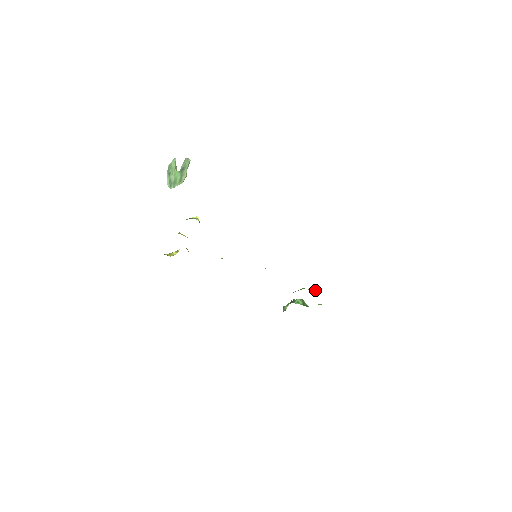
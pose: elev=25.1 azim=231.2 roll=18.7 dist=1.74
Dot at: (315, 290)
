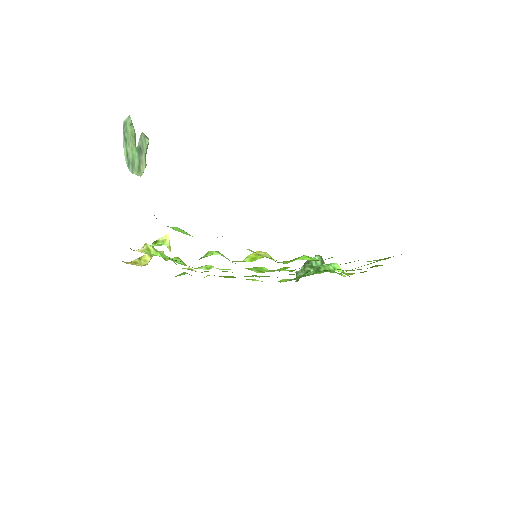
Dot at: (336, 266)
